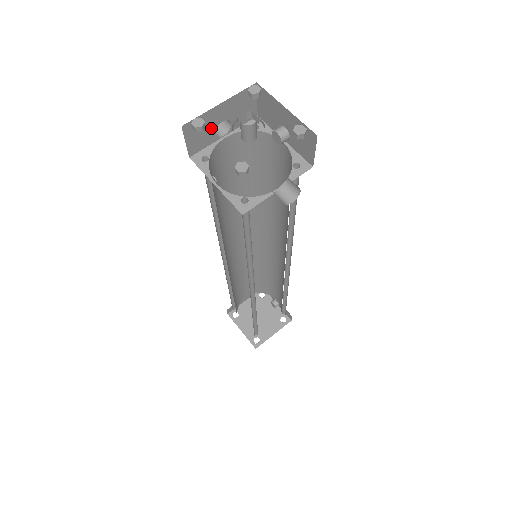
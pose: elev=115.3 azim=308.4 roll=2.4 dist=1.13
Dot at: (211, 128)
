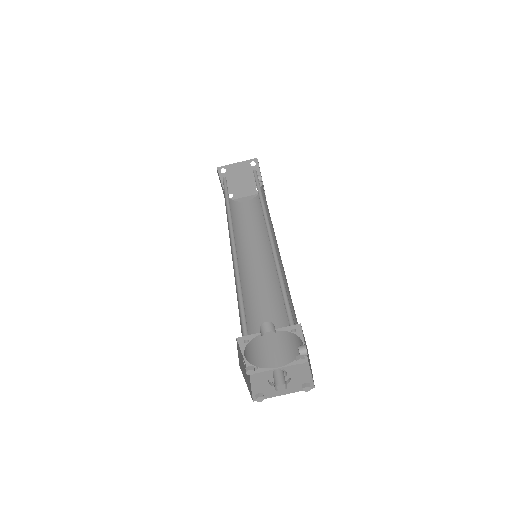
Dot at: occluded
